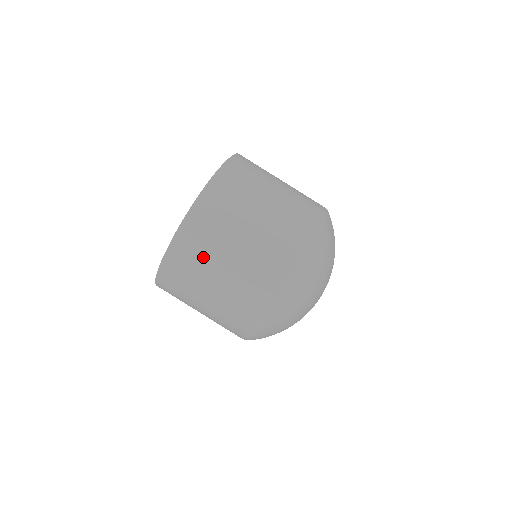
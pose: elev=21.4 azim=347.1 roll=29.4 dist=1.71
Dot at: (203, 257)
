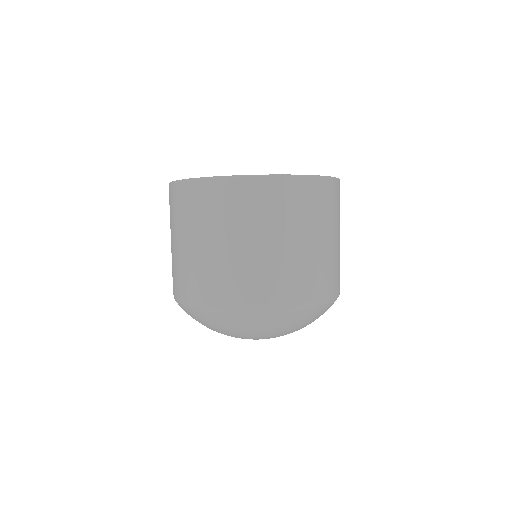
Dot at: (176, 217)
